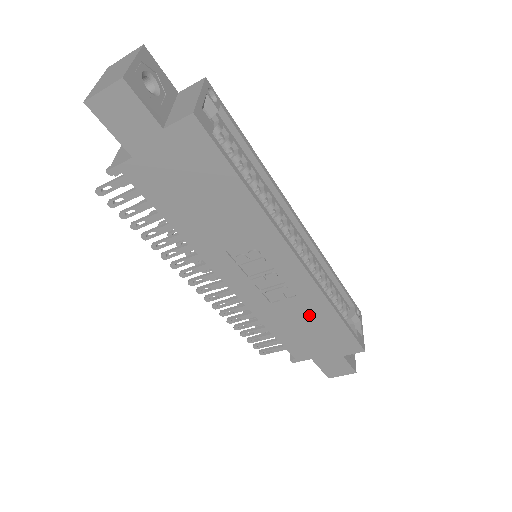
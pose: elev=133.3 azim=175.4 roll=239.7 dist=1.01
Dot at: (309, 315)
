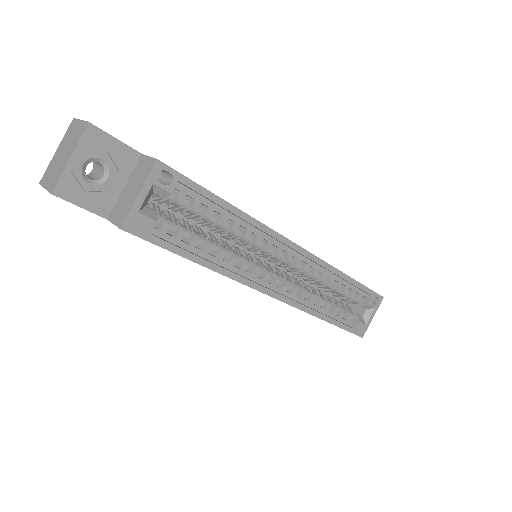
Dot at: occluded
